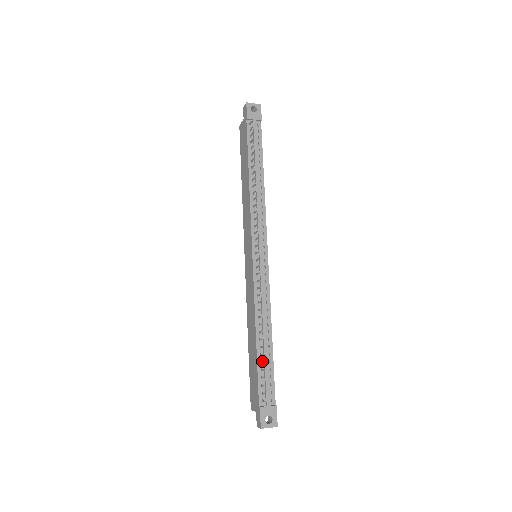
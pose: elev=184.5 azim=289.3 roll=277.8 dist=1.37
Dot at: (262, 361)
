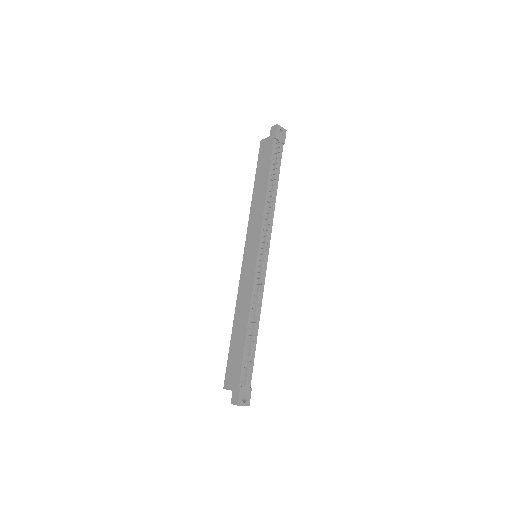
Dot at: (248, 347)
